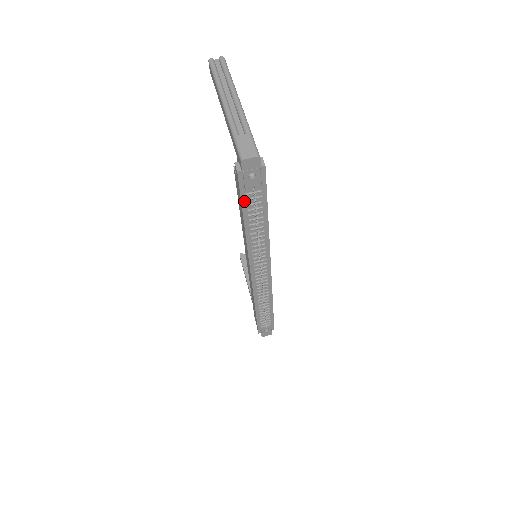
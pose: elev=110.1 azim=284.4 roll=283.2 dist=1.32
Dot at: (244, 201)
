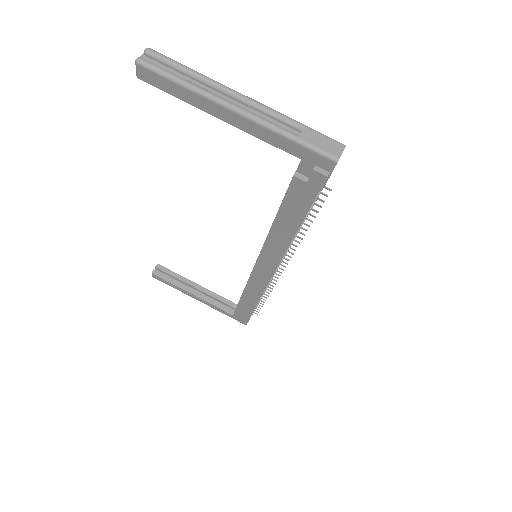
Dot at: (311, 205)
